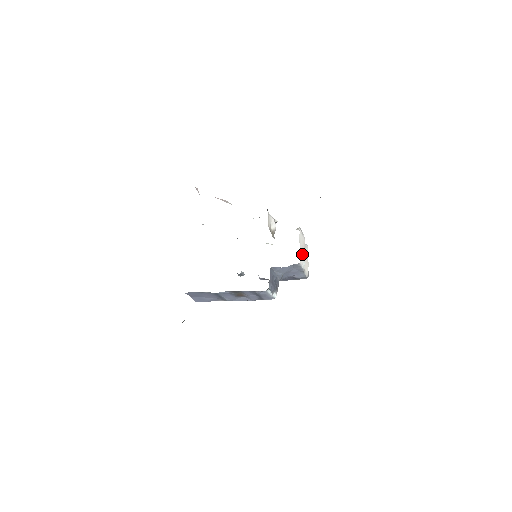
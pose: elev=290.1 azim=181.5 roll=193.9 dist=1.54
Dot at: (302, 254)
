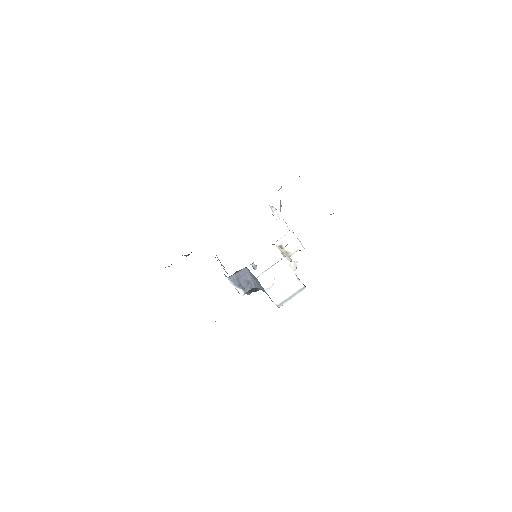
Dot at: (271, 277)
